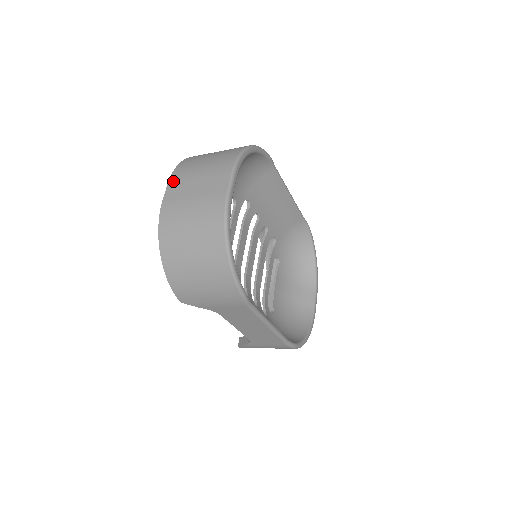
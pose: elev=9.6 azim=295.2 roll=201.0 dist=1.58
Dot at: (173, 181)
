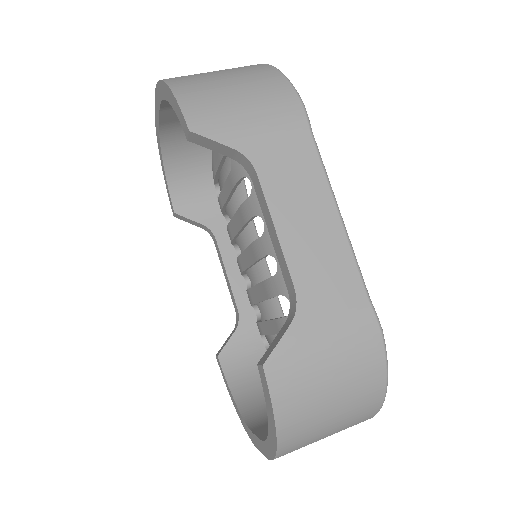
Dot at: occluded
